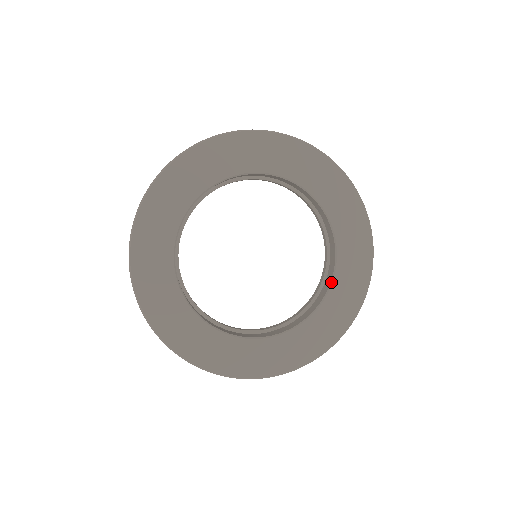
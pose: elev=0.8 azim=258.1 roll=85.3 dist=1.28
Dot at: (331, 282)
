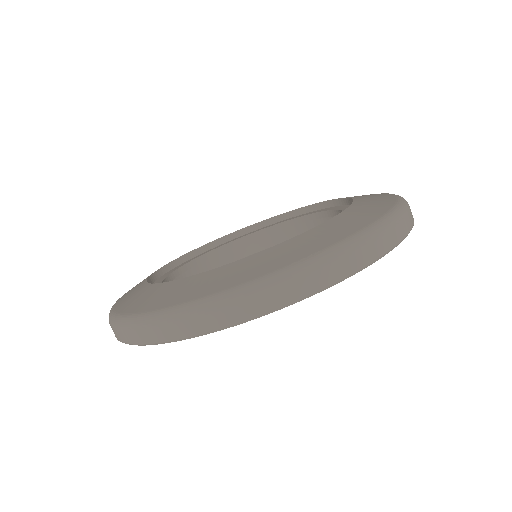
Dot at: occluded
